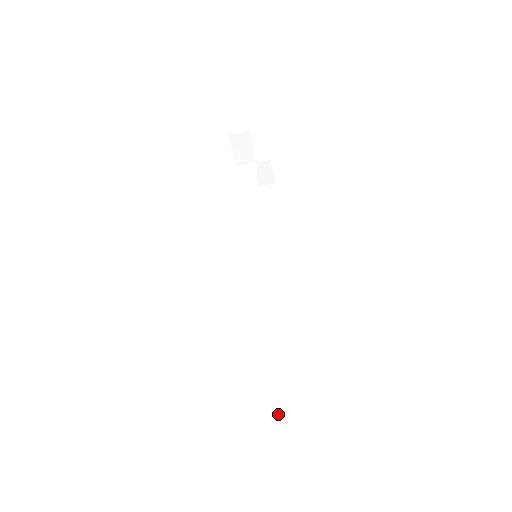
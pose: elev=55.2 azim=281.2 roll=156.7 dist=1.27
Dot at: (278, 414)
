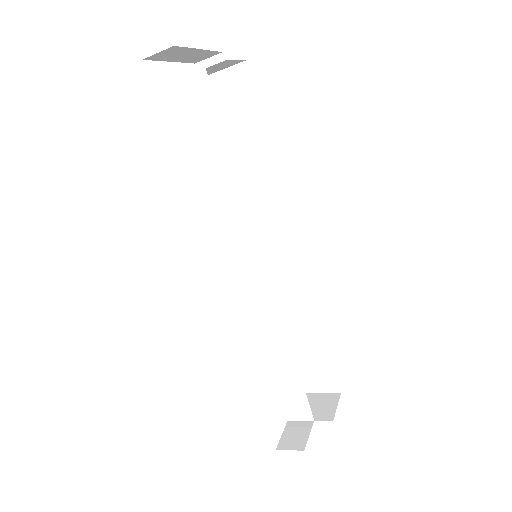
Dot at: (317, 384)
